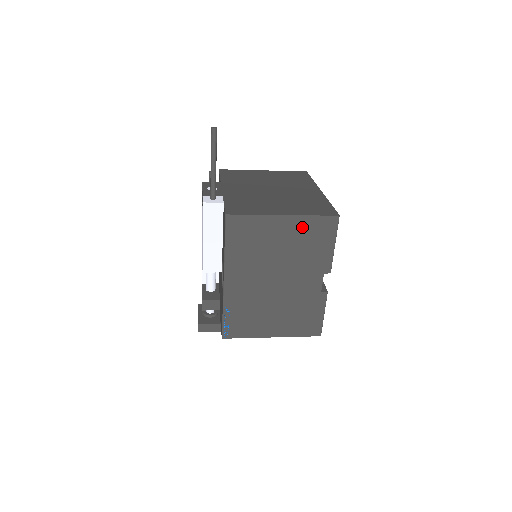
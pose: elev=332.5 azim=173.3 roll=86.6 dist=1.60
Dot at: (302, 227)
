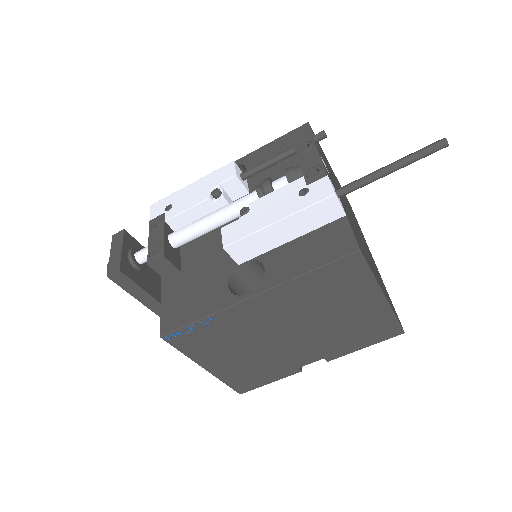
Dot at: (376, 317)
